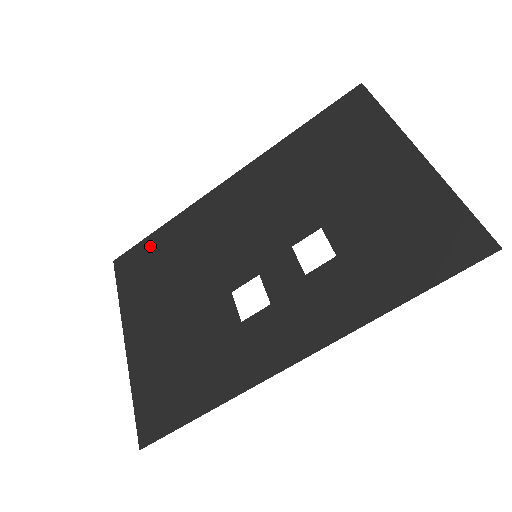
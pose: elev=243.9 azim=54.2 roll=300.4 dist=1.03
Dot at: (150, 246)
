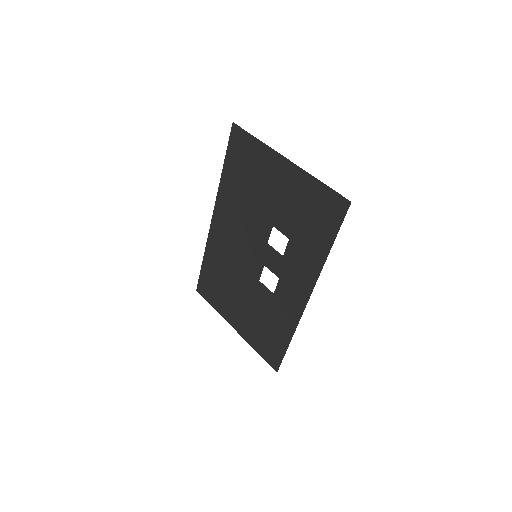
Dot at: (206, 274)
